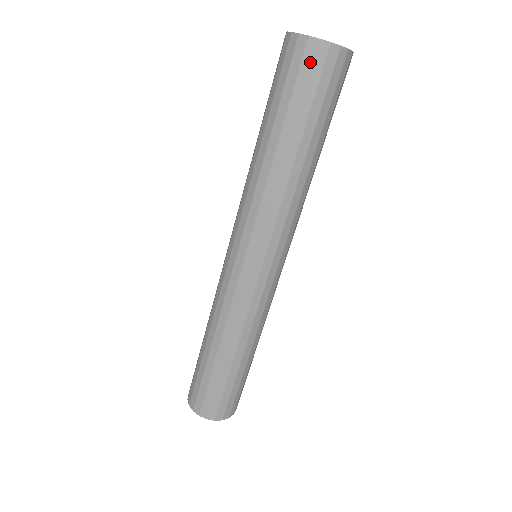
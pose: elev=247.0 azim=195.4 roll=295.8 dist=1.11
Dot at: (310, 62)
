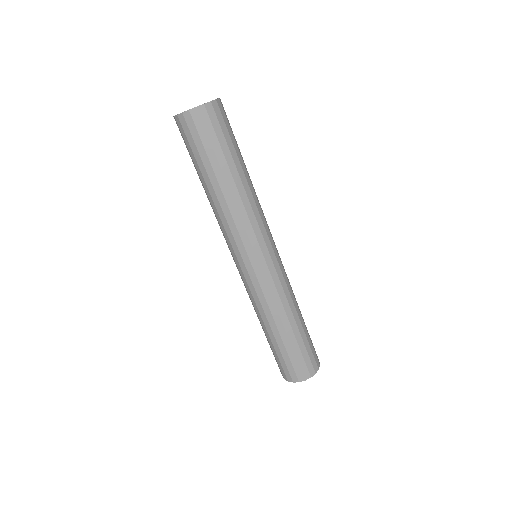
Dot at: (187, 129)
